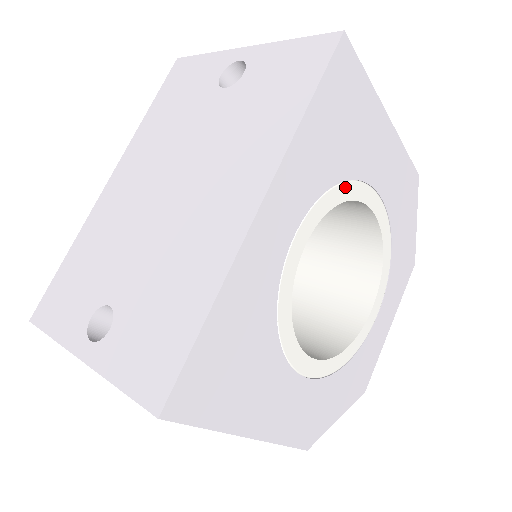
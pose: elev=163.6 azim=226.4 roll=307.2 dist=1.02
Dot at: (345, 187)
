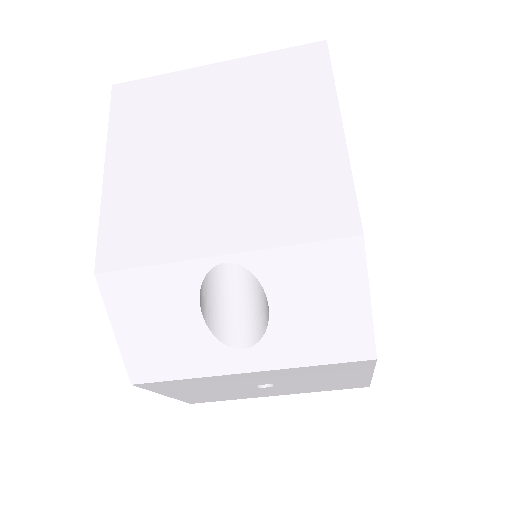
Dot at: occluded
